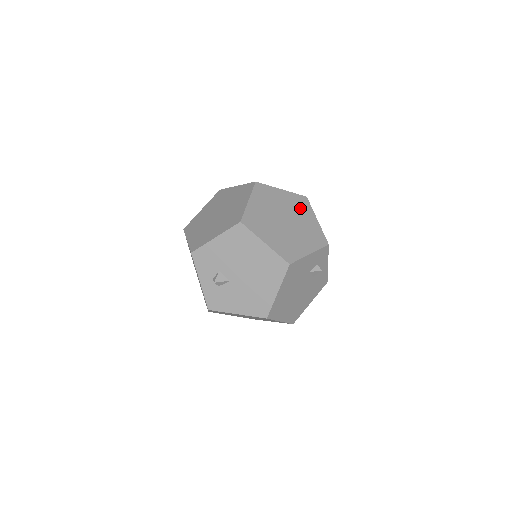
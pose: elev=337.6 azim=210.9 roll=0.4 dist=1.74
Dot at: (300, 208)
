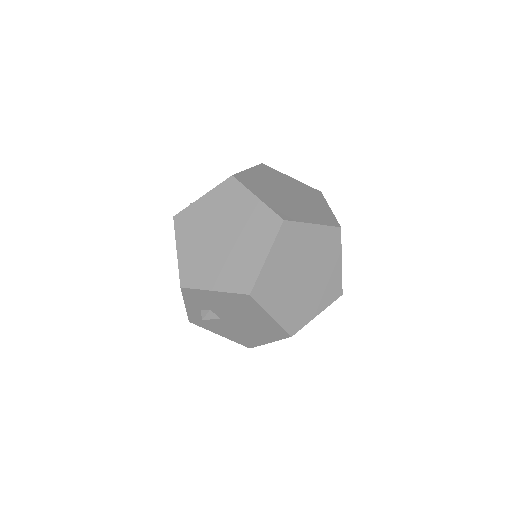
Dot at: (327, 249)
